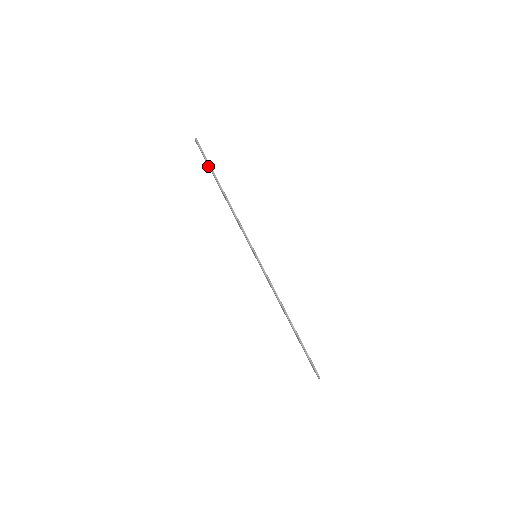
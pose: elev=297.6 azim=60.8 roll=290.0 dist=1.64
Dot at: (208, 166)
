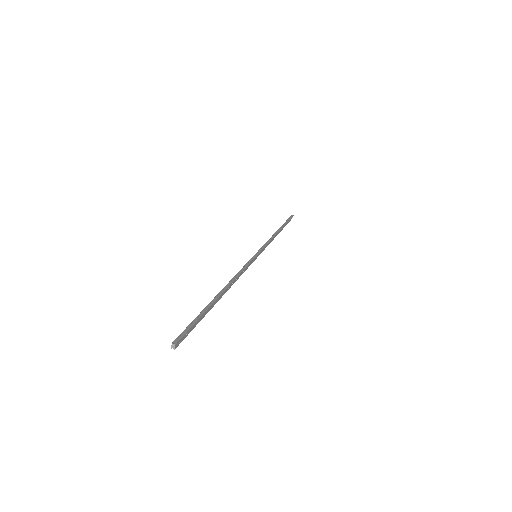
Dot at: occluded
